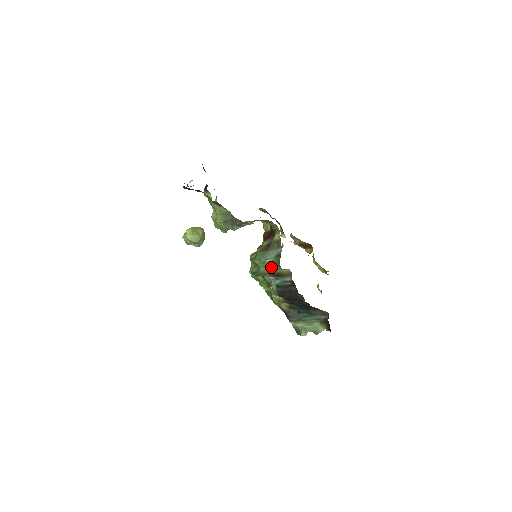
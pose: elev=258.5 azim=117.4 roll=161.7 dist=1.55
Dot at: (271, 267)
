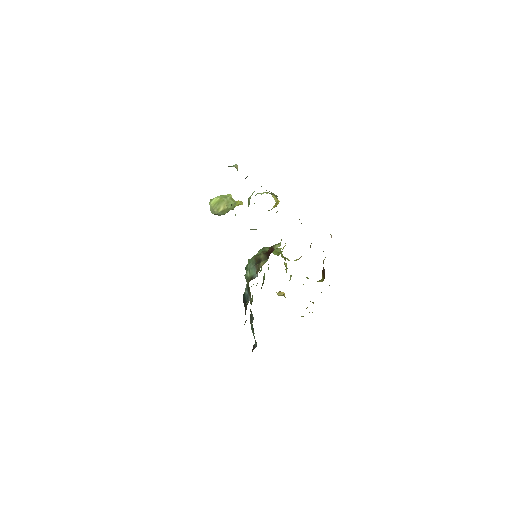
Dot at: (246, 279)
